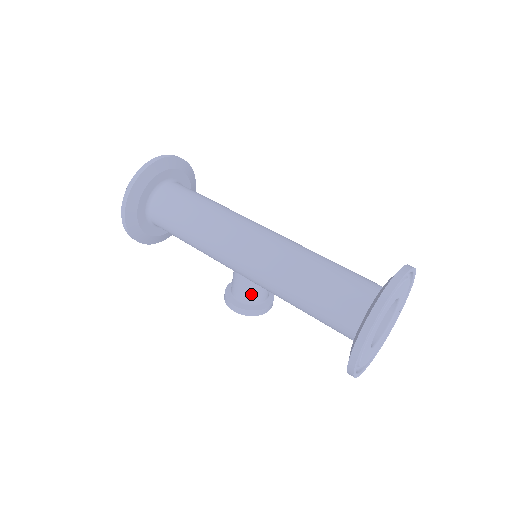
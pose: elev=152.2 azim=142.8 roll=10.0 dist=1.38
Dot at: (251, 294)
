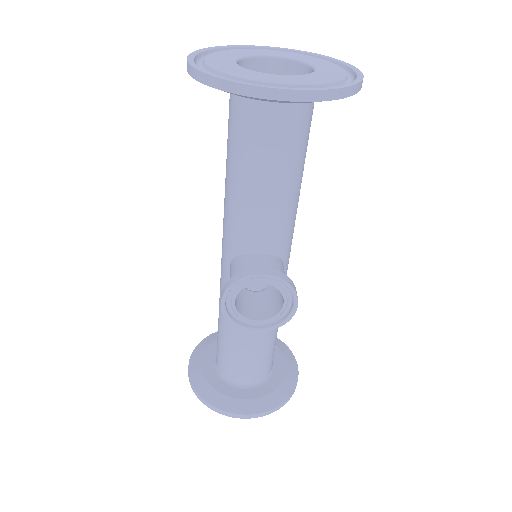
Dot at: (237, 269)
